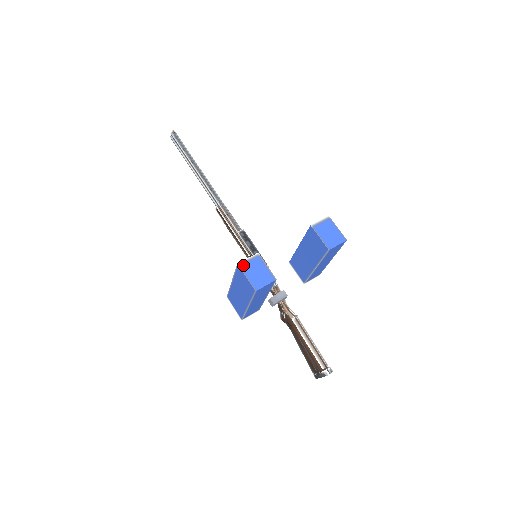
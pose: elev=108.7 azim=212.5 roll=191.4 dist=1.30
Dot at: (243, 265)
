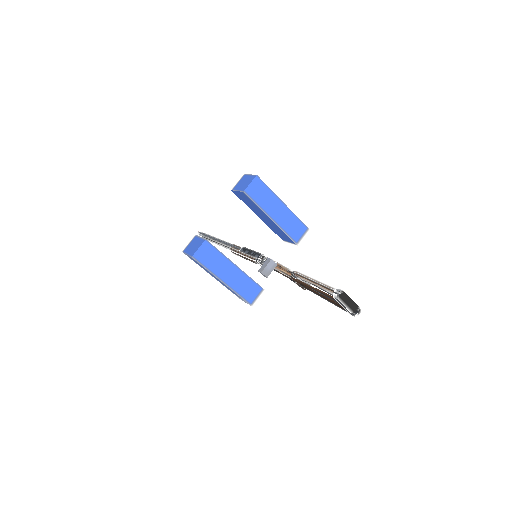
Dot at: (185, 249)
